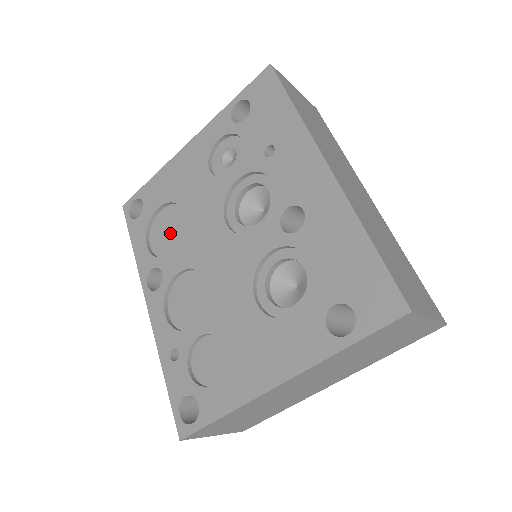
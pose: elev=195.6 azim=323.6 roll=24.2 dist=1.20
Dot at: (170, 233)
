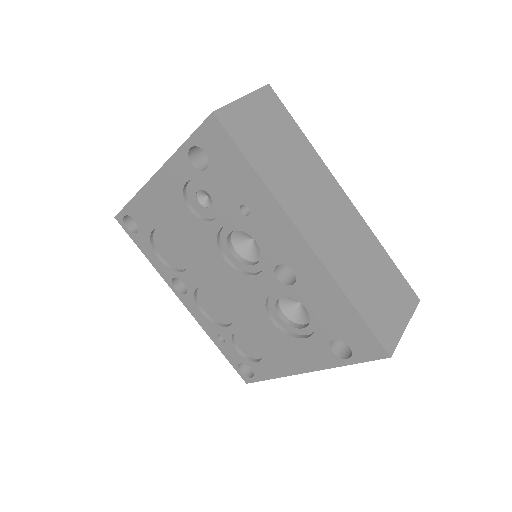
Dot at: (175, 251)
